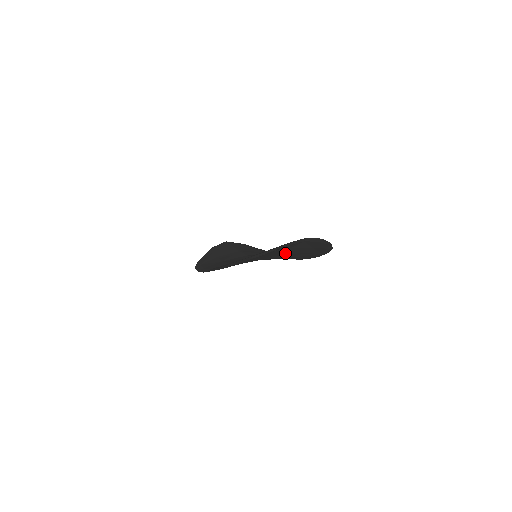
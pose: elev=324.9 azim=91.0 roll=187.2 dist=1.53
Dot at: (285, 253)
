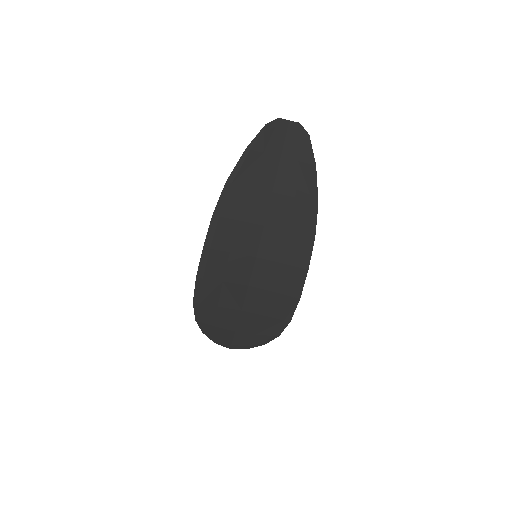
Dot at: (278, 190)
